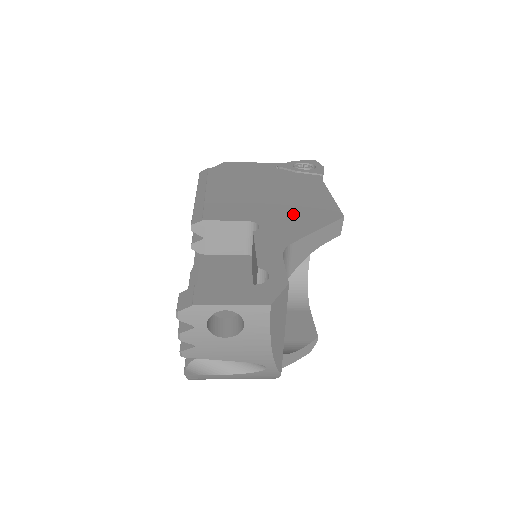
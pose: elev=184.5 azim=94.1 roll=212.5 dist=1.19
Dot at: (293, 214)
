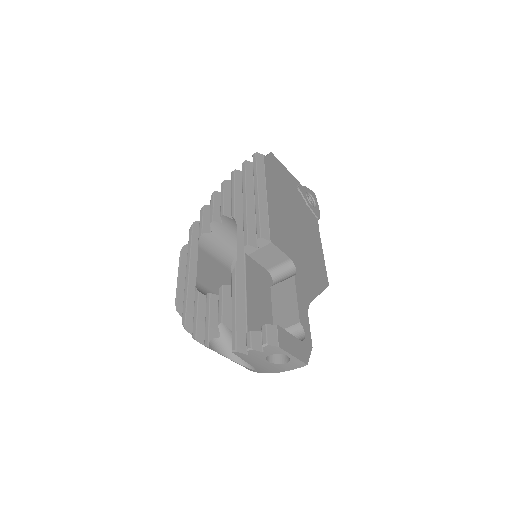
Dot at: (309, 266)
